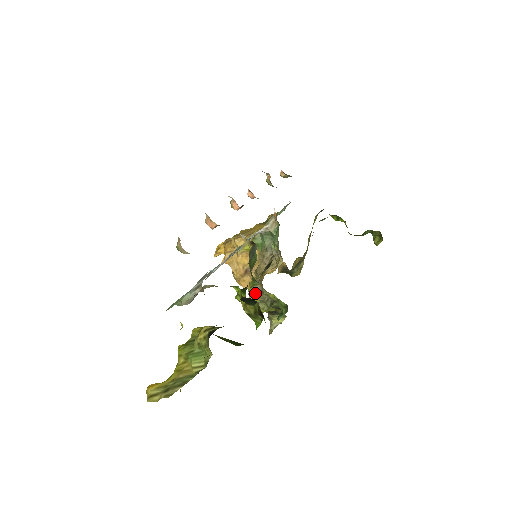
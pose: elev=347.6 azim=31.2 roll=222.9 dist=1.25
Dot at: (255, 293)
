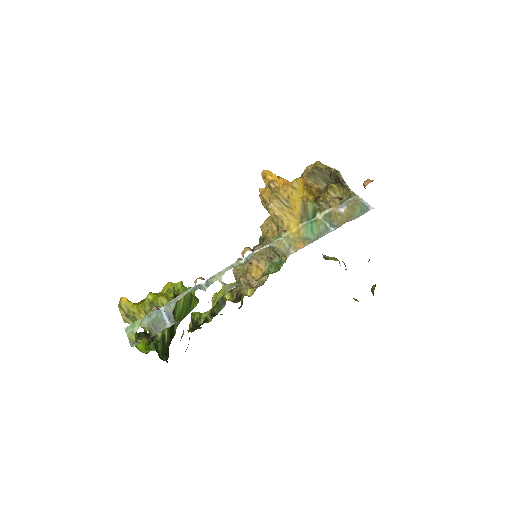
Dot at: occluded
